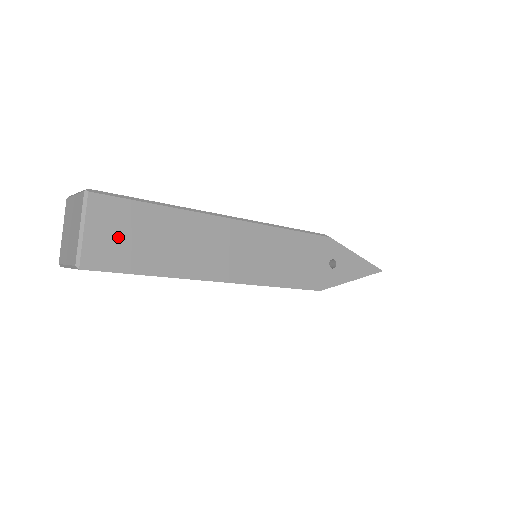
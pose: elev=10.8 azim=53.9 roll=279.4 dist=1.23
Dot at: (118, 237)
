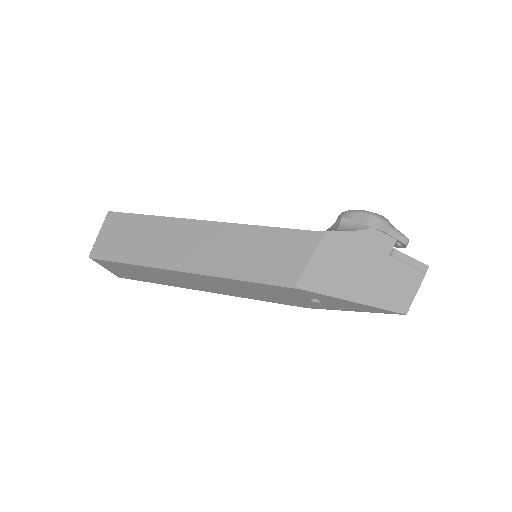
Dot at: (123, 271)
